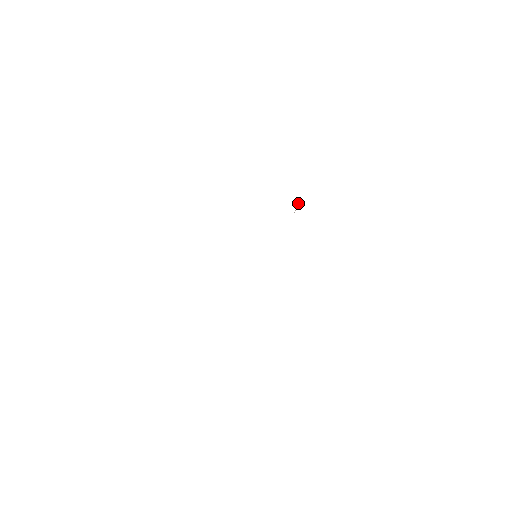
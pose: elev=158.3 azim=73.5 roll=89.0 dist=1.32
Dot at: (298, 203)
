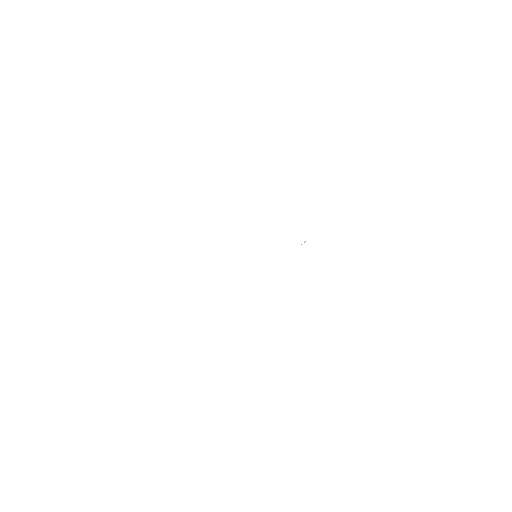
Dot at: (304, 242)
